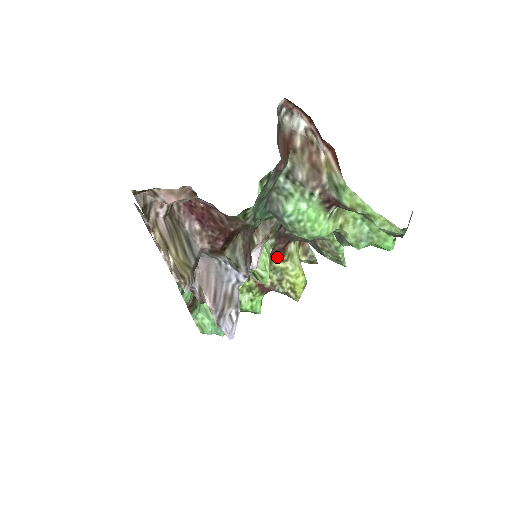
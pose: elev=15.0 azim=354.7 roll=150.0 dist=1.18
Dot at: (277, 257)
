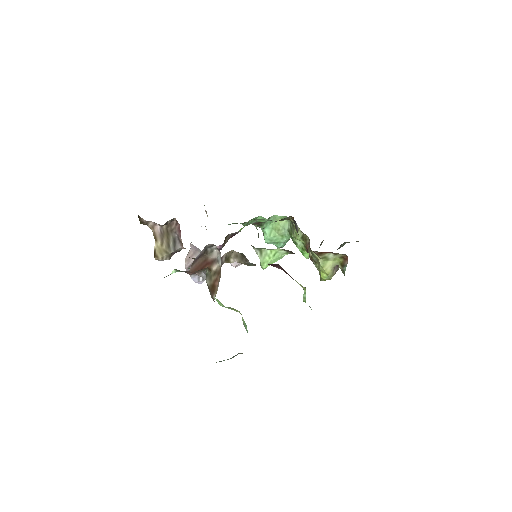
Dot at: (314, 252)
